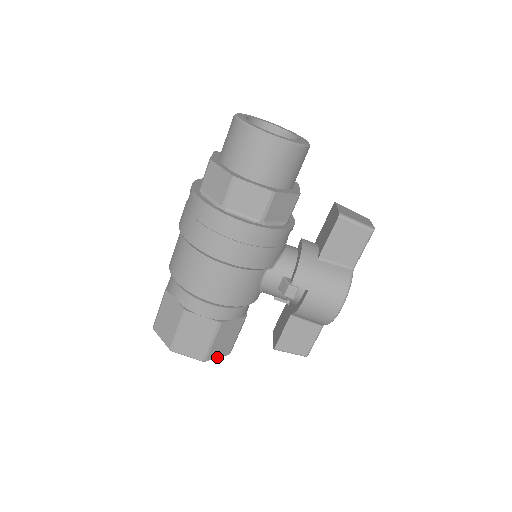
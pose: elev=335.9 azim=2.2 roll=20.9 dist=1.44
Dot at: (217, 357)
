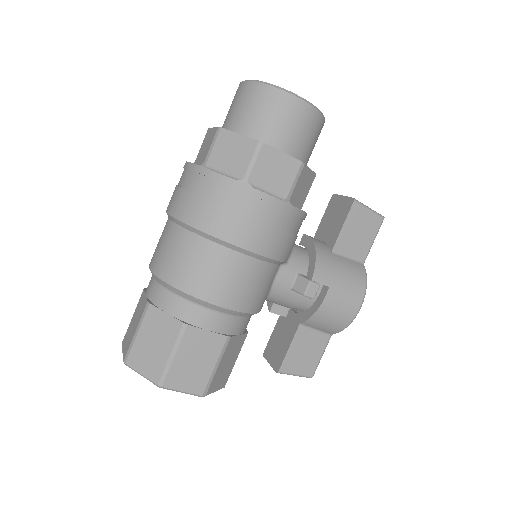
Dot at: (215, 390)
